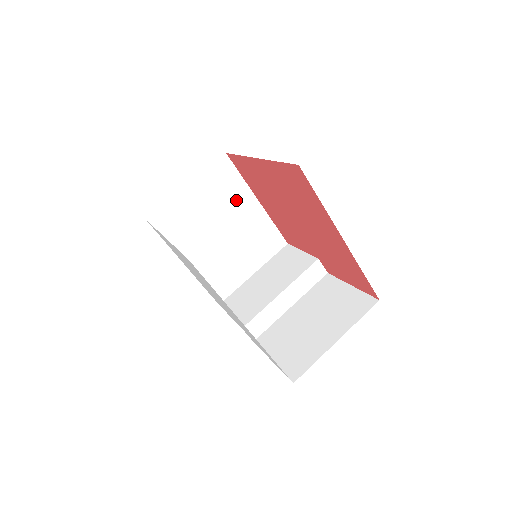
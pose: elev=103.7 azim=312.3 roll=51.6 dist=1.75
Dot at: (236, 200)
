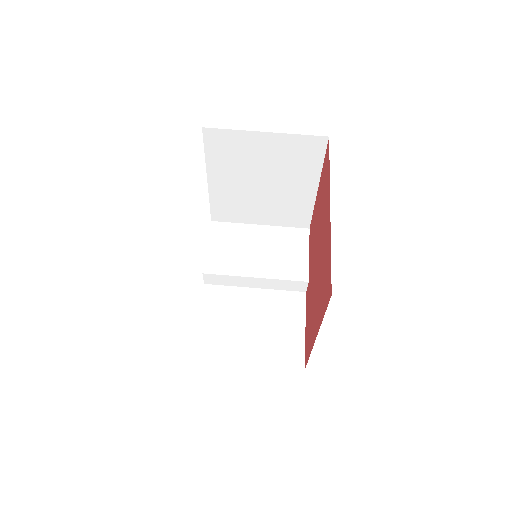
Dot at: (299, 173)
